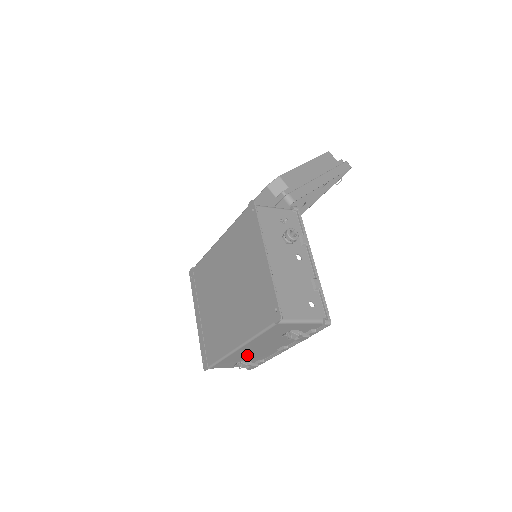
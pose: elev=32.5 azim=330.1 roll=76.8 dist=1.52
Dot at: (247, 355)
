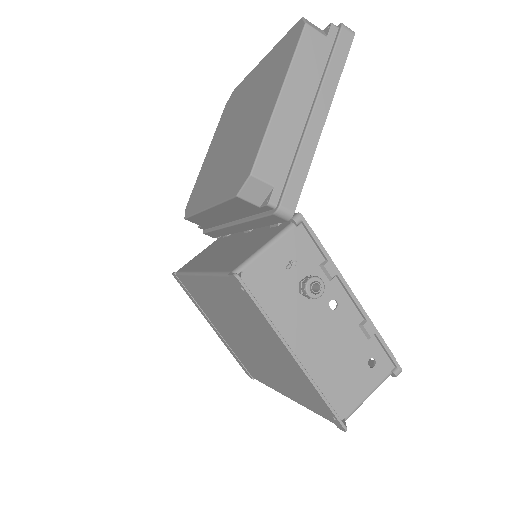
Dot at: occluded
